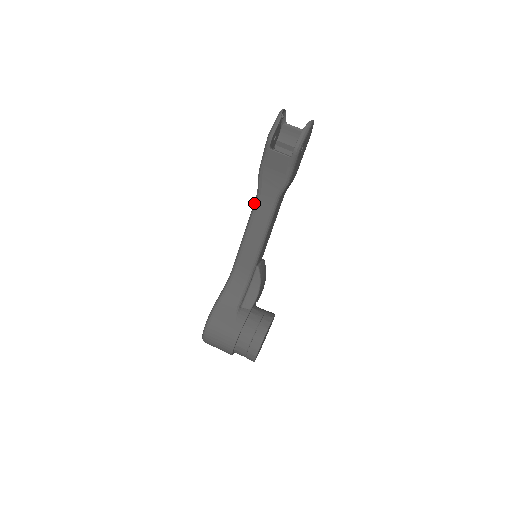
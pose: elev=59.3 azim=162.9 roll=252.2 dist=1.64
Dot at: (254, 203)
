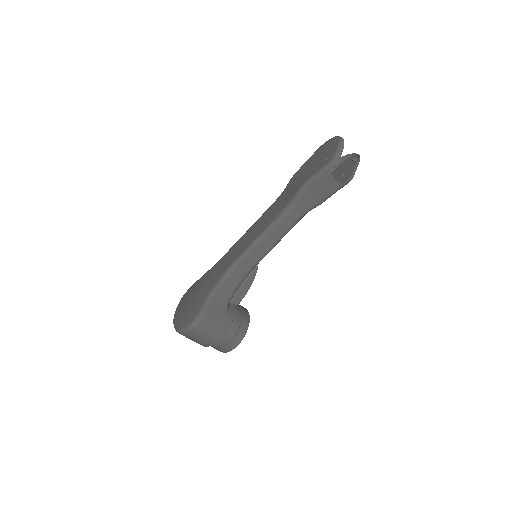
Dot at: (283, 211)
